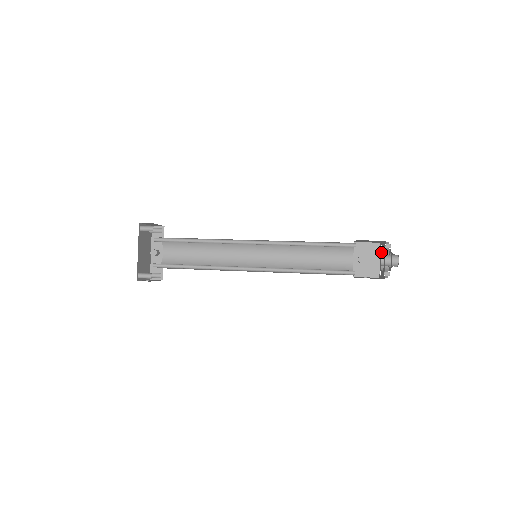
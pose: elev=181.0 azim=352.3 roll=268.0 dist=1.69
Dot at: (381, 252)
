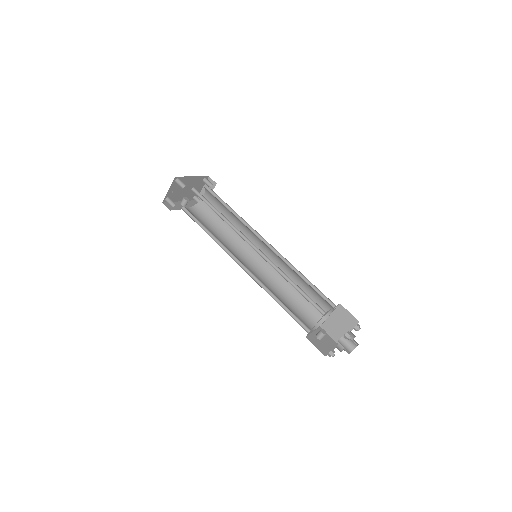
Dot at: occluded
